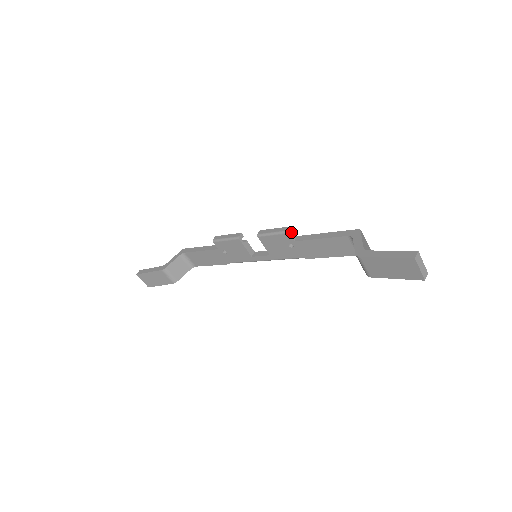
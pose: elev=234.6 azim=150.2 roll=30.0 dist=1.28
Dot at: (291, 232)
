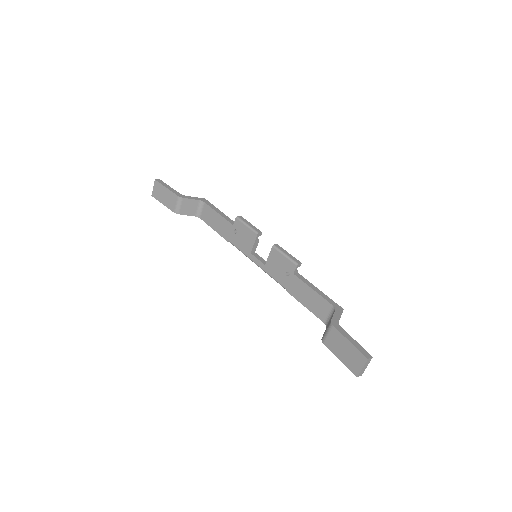
Dot at: (298, 266)
